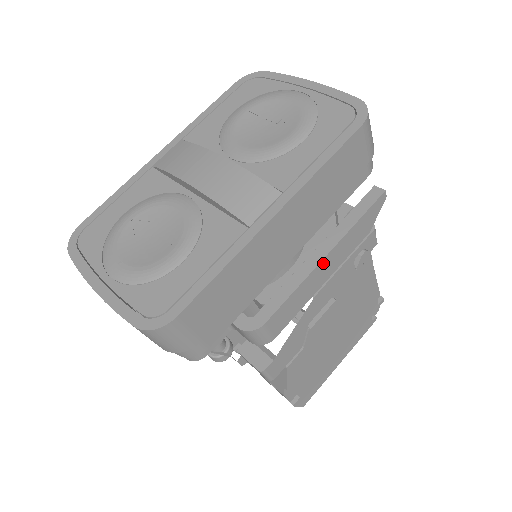
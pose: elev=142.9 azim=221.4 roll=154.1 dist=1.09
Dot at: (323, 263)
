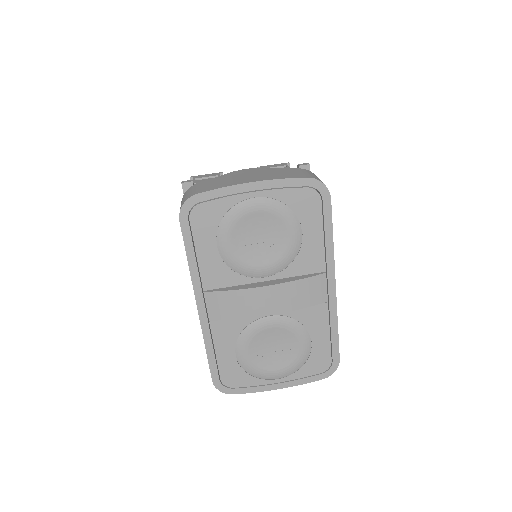
Dot at: occluded
